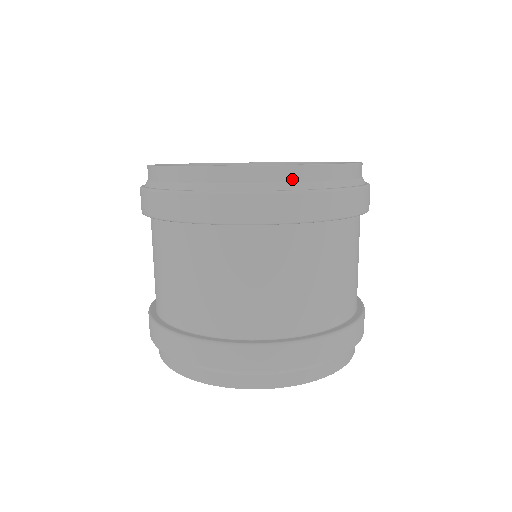
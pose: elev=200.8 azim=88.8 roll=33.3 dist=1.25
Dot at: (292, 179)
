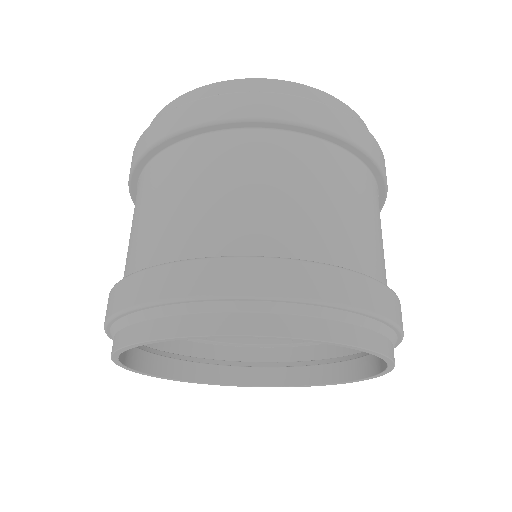
Dot at: occluded
